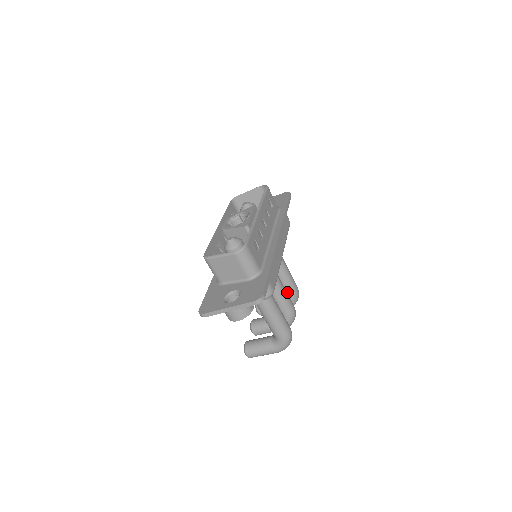
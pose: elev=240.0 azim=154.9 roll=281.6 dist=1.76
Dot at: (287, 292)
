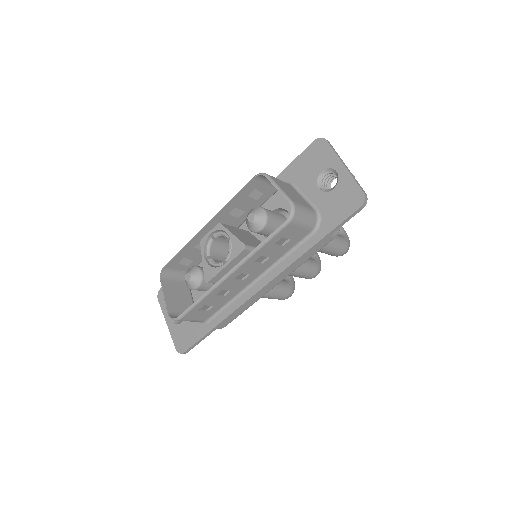
Dot at: occluded
